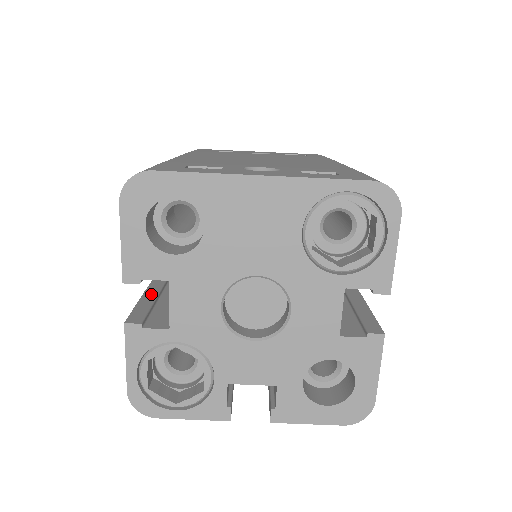
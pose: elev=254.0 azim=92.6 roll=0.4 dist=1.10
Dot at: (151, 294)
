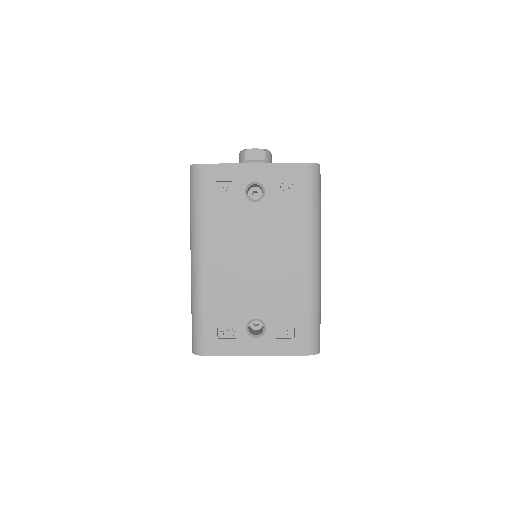
Dot at: occluded
